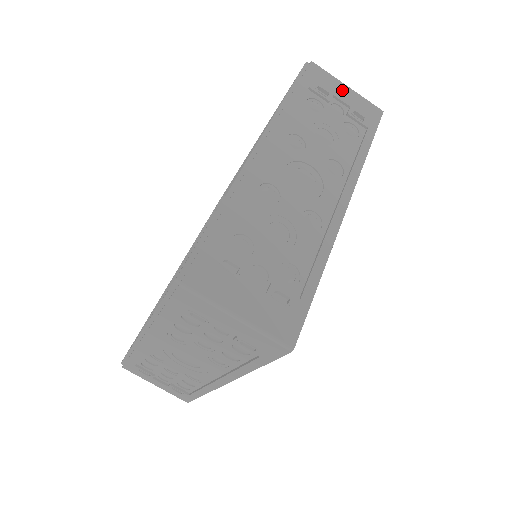
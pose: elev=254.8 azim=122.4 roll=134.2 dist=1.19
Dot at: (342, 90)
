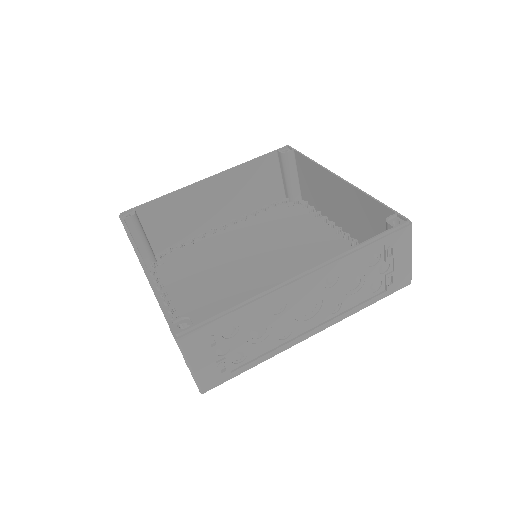
Dot at: (404, 256)
